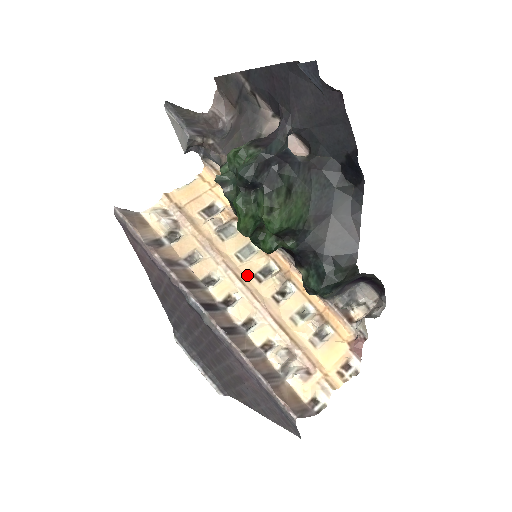
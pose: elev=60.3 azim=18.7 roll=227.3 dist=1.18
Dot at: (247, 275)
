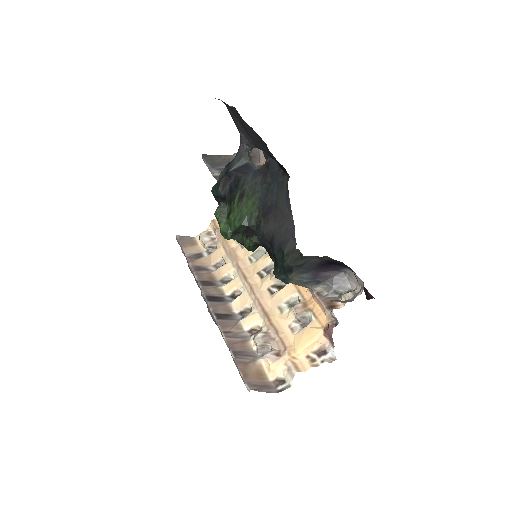
Dot at: (253, 273)
